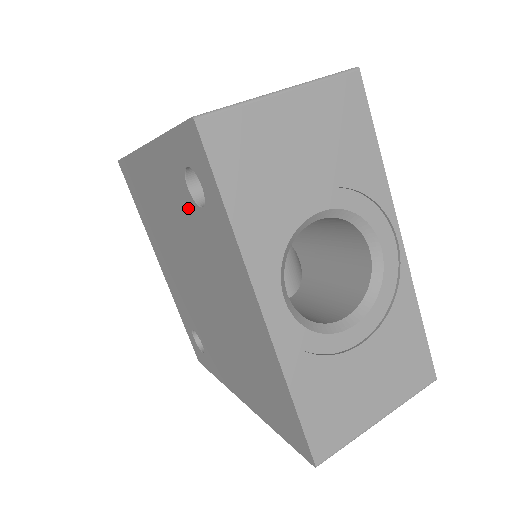
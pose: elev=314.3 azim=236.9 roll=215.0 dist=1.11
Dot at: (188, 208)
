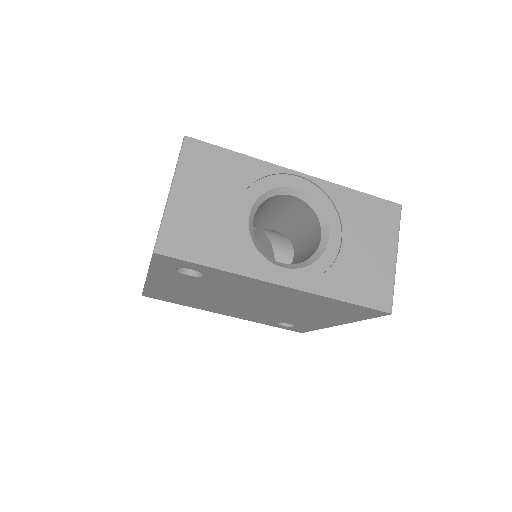
Dot at: (198, 281)
